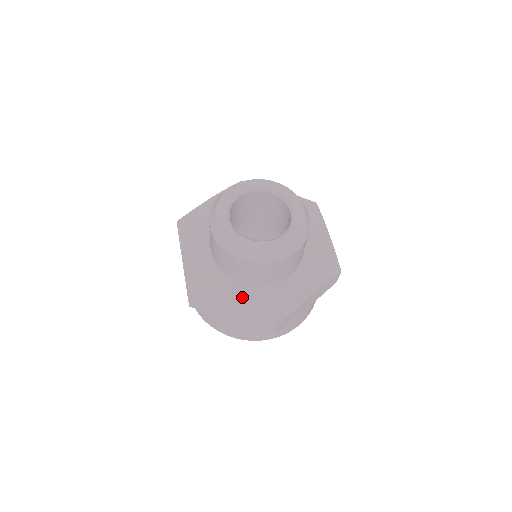
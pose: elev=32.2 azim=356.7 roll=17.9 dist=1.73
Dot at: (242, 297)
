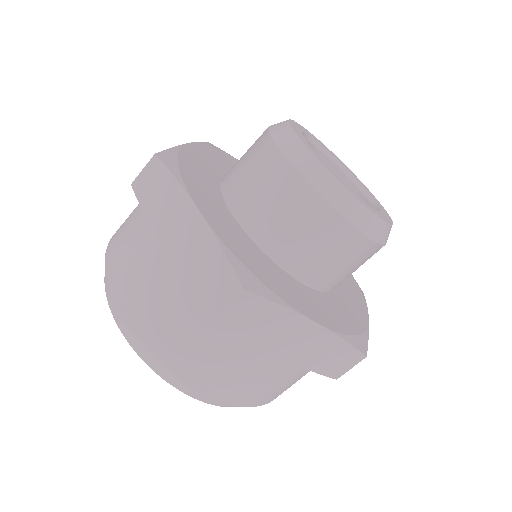
Dot at: (315, 305)
